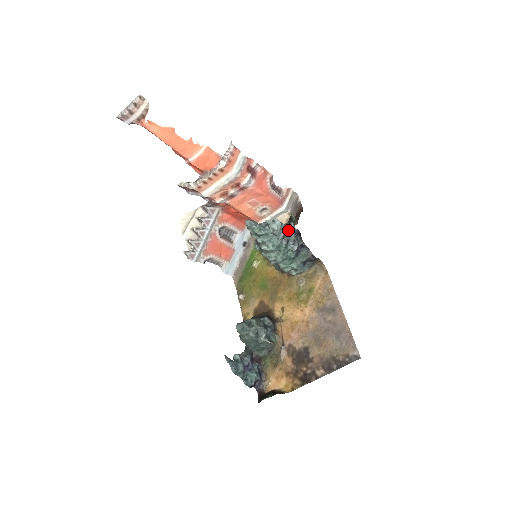
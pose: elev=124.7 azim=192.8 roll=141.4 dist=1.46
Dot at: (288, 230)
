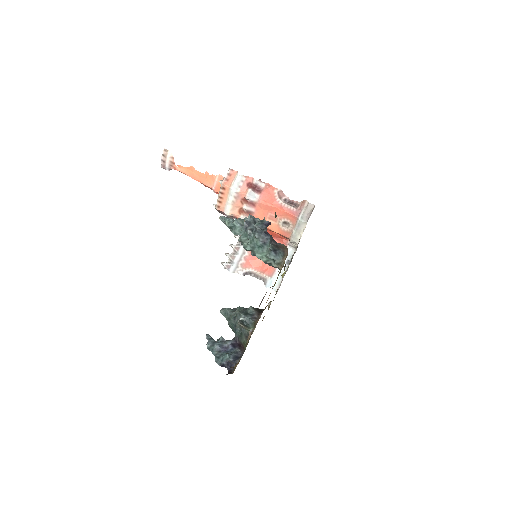
Dot at: occluded
